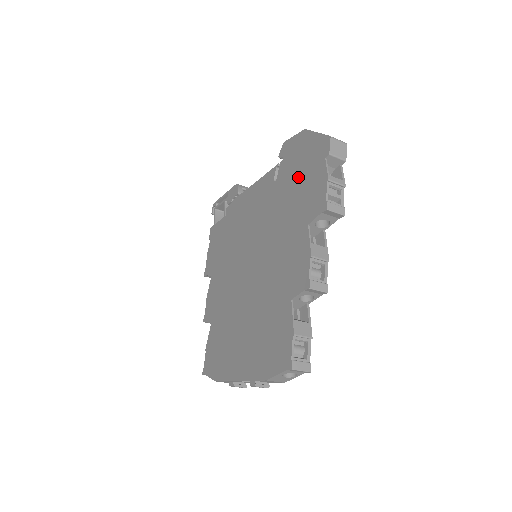
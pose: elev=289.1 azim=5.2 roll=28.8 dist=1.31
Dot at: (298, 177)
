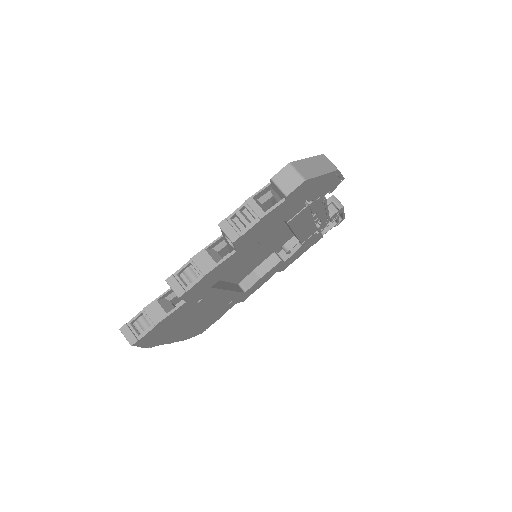
Dot at: occluded
